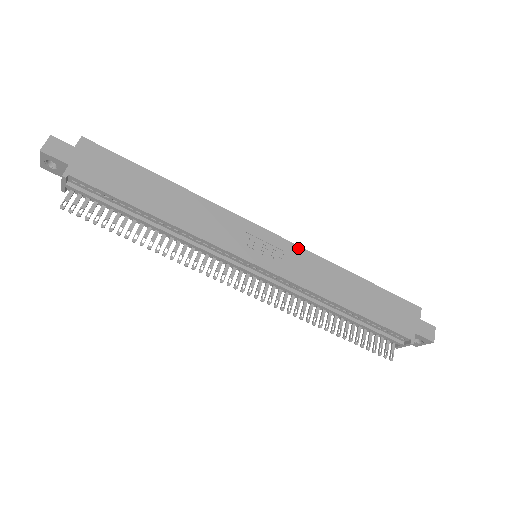
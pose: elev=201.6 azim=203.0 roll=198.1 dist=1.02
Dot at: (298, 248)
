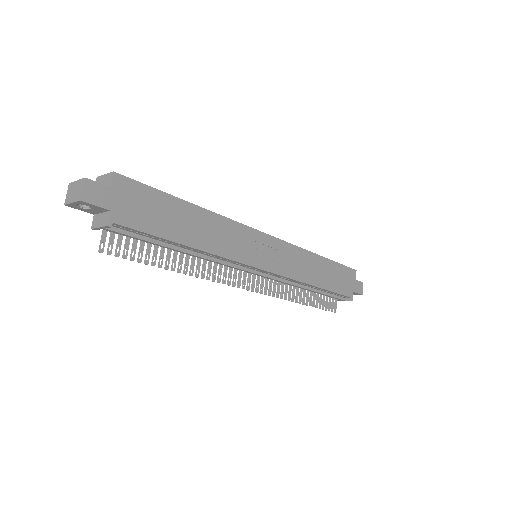
Dot at: (288, 245)
